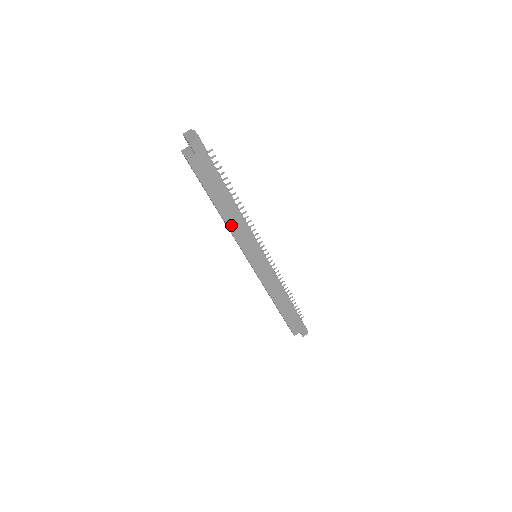
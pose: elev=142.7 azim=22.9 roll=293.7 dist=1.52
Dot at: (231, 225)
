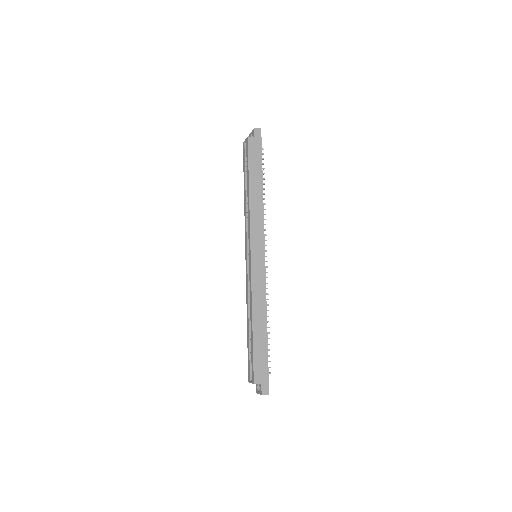
Dot at: (252, 203)
